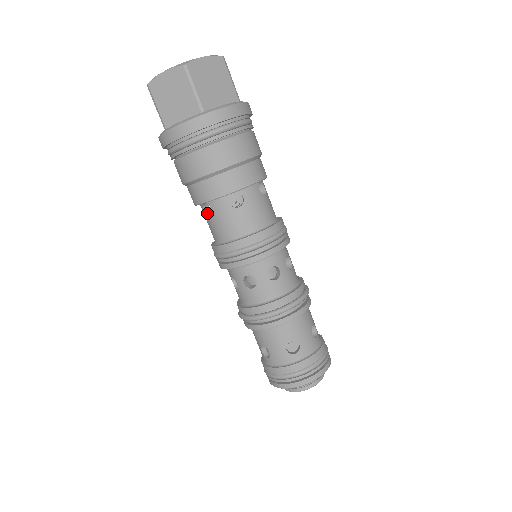
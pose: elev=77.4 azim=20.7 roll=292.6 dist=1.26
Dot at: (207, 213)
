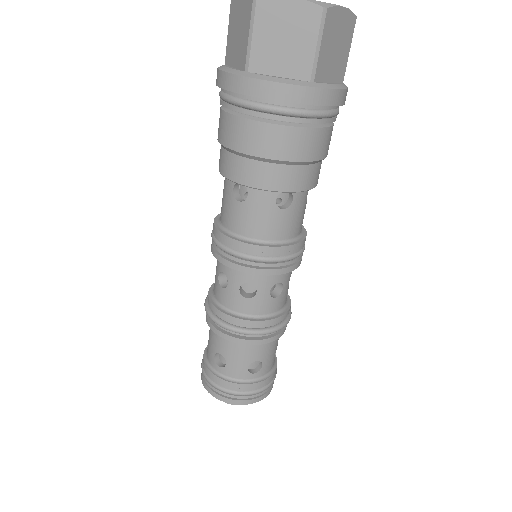
Dot at: (235, 193)
